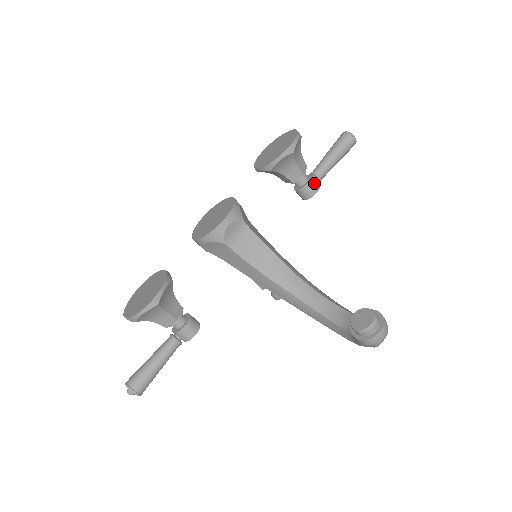
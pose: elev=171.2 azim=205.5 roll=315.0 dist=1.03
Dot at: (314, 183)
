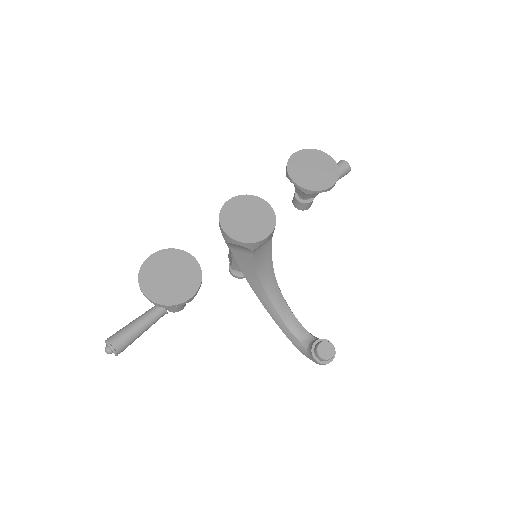
Dot at: occluded
